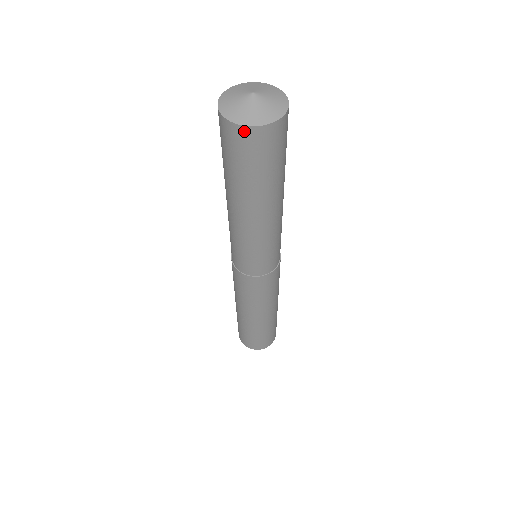
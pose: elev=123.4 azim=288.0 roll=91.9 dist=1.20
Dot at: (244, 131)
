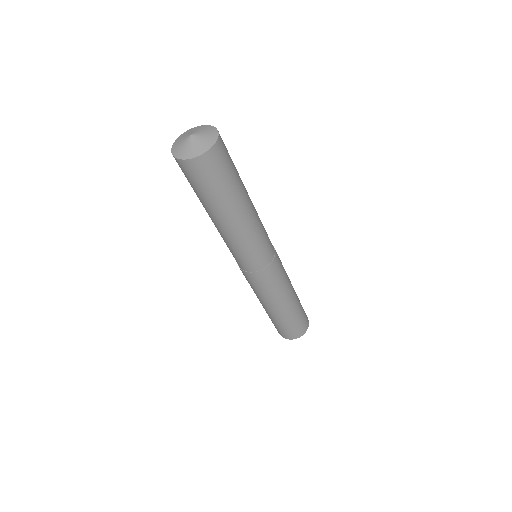
Dot at: (176, 160)
